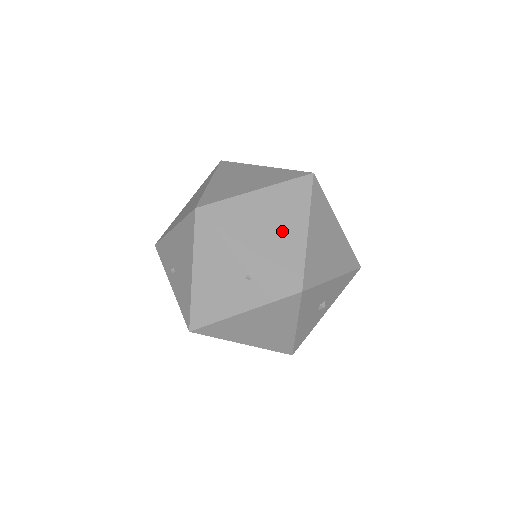
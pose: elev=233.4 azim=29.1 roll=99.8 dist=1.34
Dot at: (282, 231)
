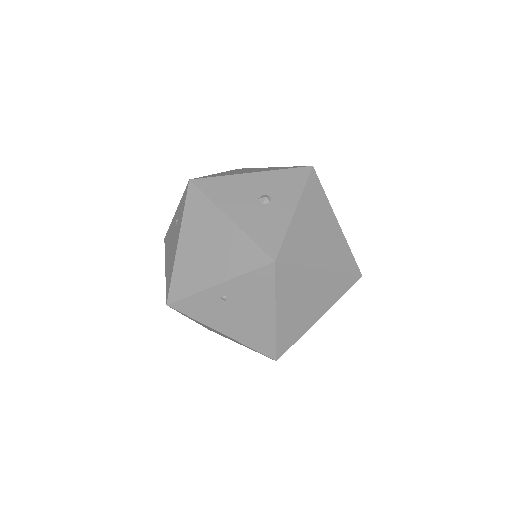
Dot at: occluded
